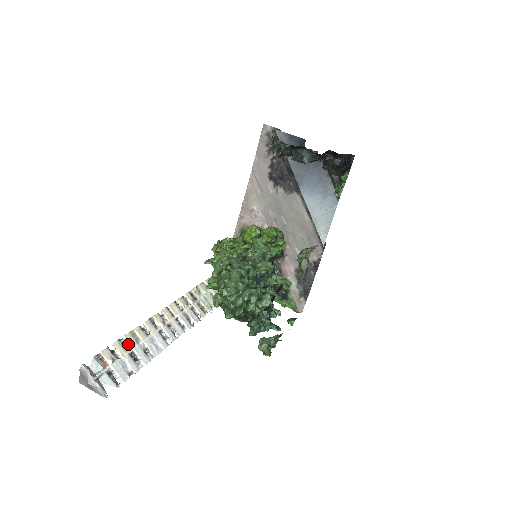
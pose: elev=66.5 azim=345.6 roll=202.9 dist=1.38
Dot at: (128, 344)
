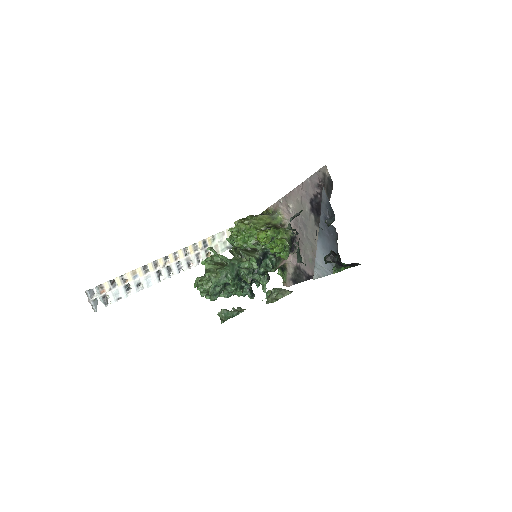
Dot at: (127, 279)
